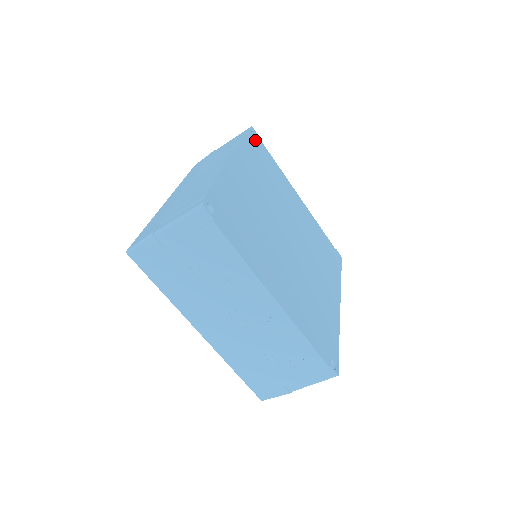
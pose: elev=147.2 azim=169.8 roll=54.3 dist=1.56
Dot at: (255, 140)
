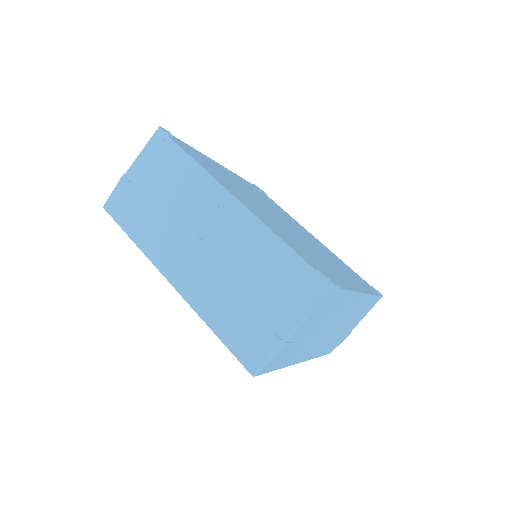
Dot at: (177, 141)
